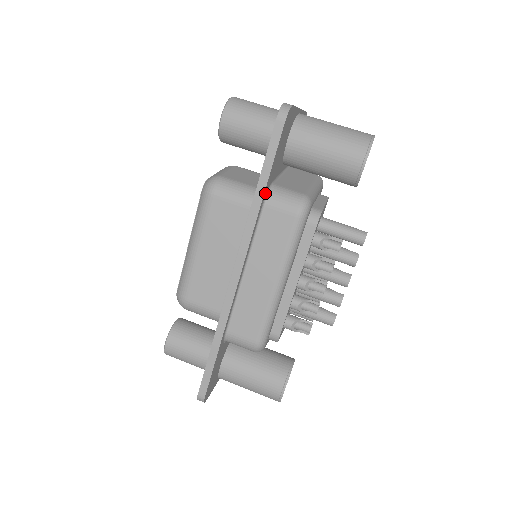
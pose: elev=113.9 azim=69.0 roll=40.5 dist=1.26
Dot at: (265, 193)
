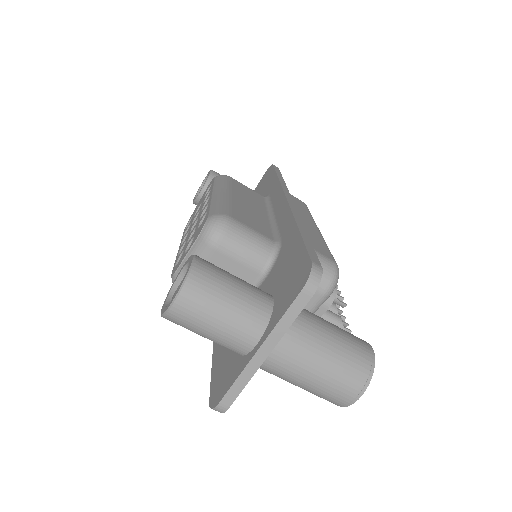
Dot at: occluded
